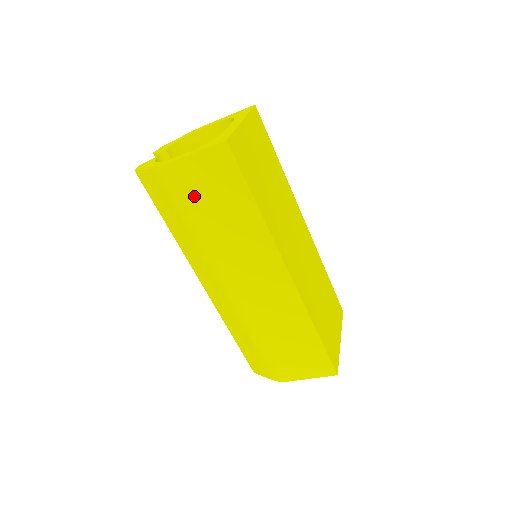
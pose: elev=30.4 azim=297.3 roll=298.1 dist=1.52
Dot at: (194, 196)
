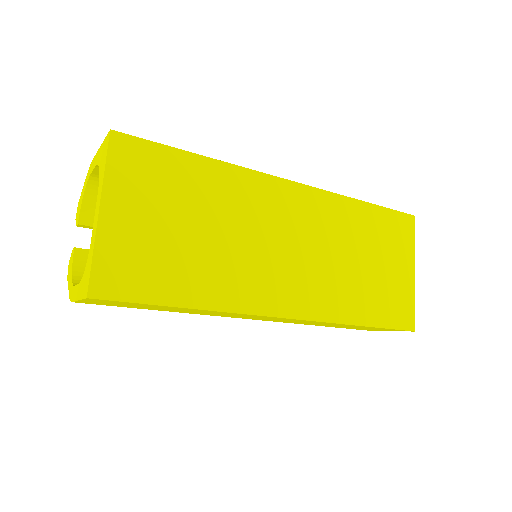
Dot at: occluded
